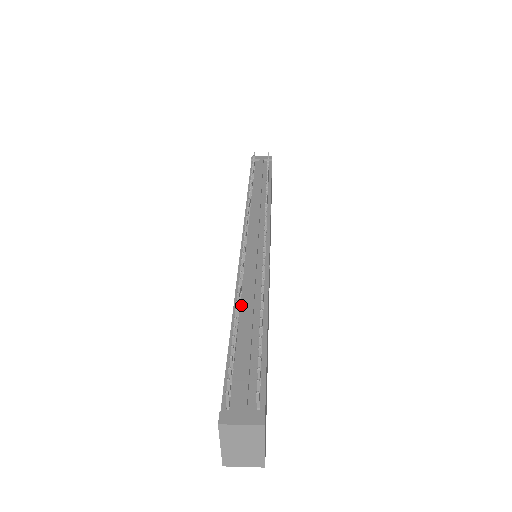
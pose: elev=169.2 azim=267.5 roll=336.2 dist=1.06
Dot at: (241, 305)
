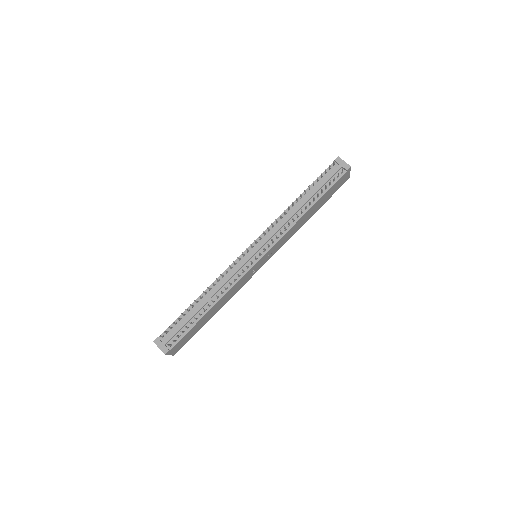
Dot at: (208, 293)
